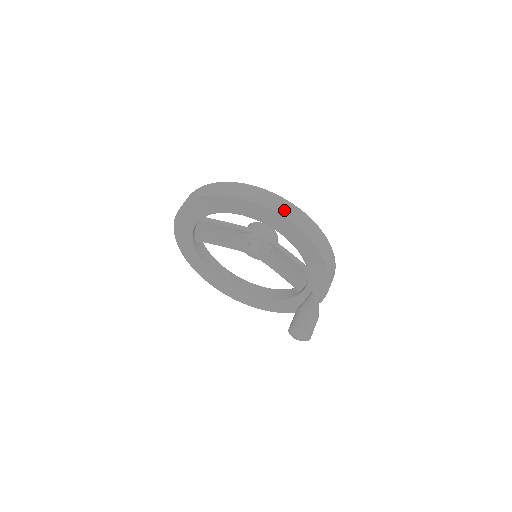
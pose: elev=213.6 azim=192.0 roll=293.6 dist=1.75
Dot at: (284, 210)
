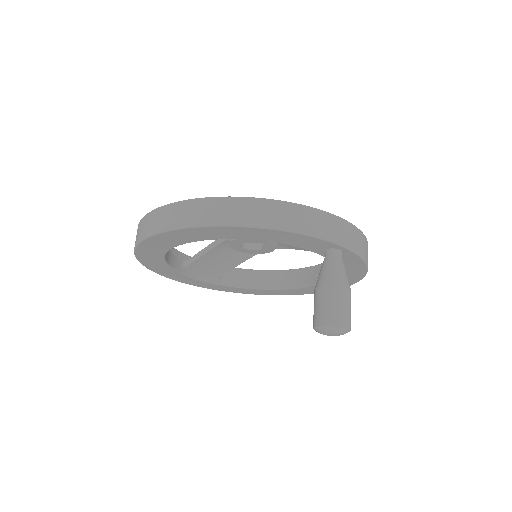
Dot at: (167, 222)
